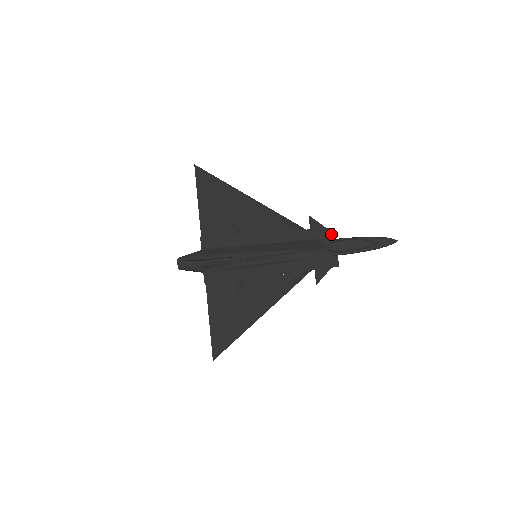
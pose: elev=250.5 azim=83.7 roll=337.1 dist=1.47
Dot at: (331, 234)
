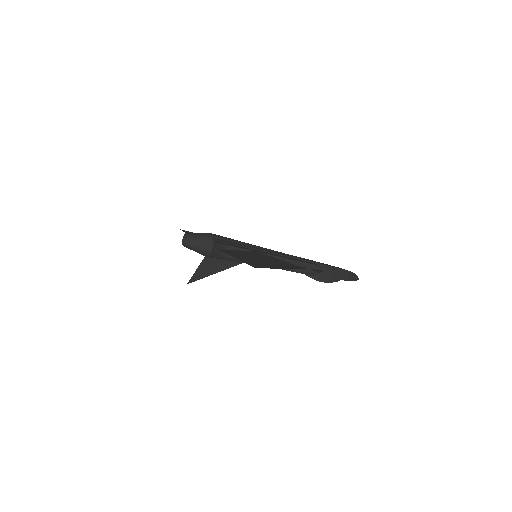
Dot at: occluded
